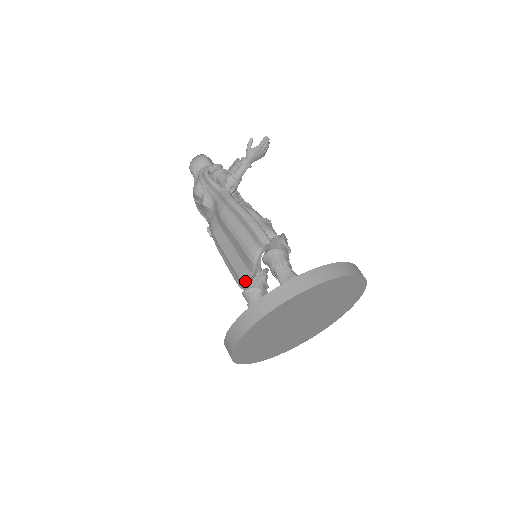
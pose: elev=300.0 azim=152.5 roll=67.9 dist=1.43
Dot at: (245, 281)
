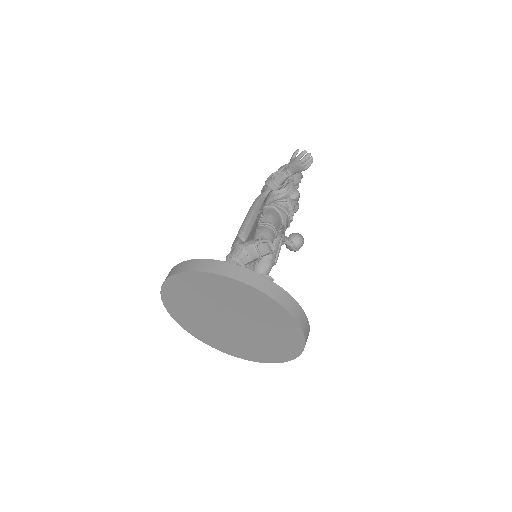
Dot at: occluded
